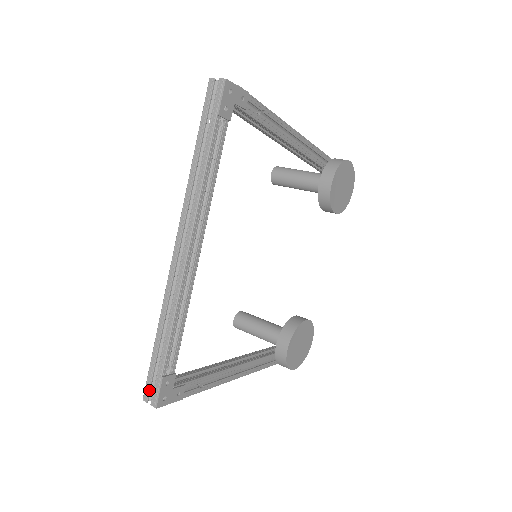
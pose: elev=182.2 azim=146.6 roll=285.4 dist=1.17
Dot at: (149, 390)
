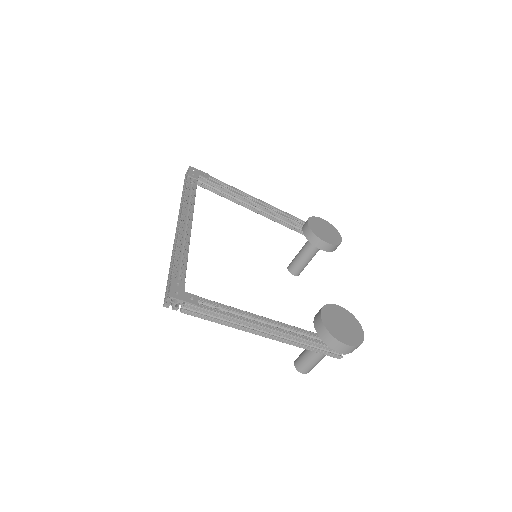
Dot at: (166, 296)
